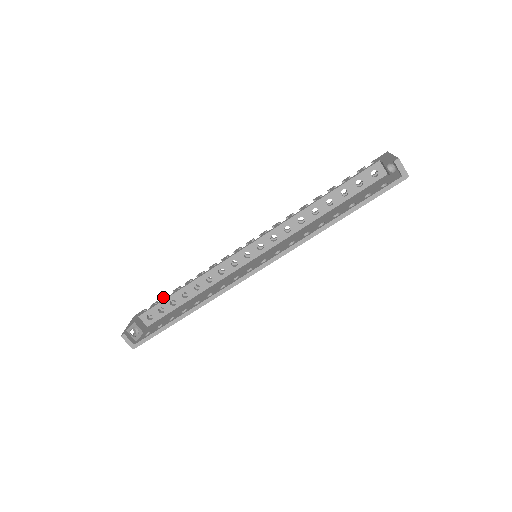
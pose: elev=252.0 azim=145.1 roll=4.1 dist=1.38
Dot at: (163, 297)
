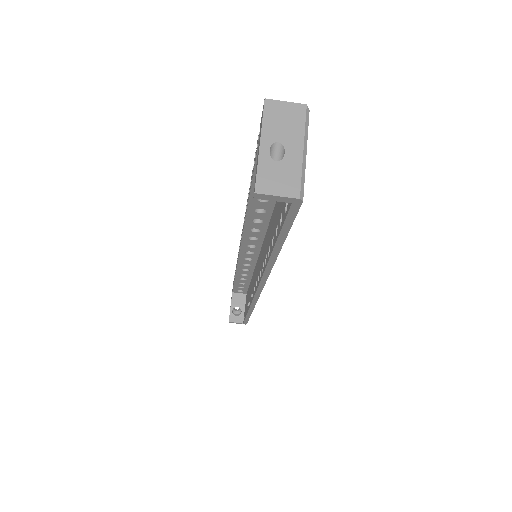
Dot at: occluded
